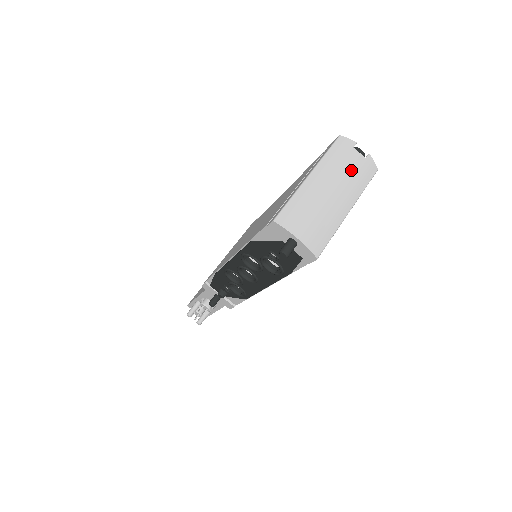
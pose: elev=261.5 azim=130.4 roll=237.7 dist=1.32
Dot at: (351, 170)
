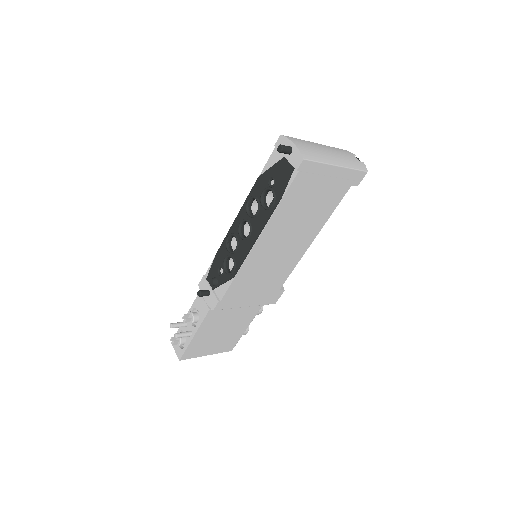
Dot at: (347, 156)
